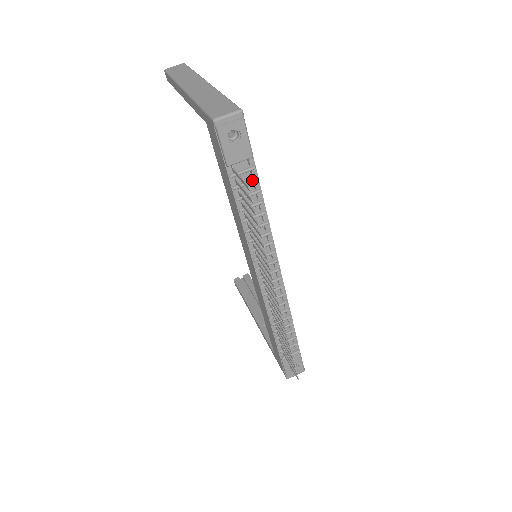
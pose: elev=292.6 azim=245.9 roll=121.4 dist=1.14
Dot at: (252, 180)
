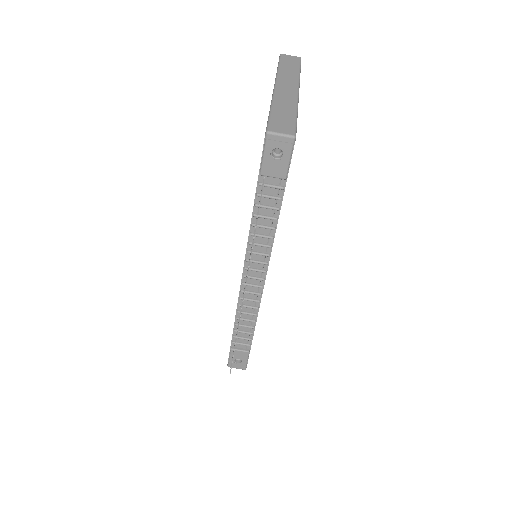
Dot at: (276, 197)
